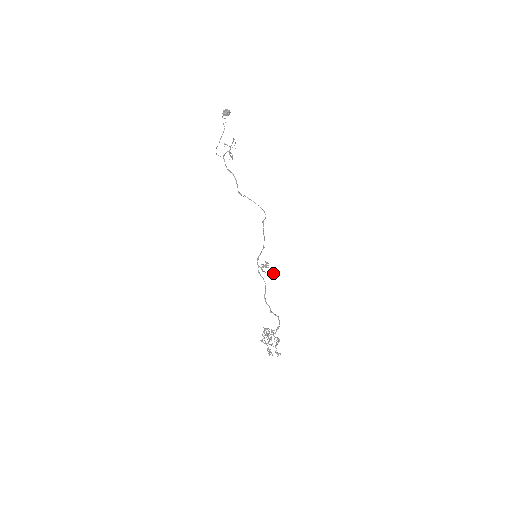
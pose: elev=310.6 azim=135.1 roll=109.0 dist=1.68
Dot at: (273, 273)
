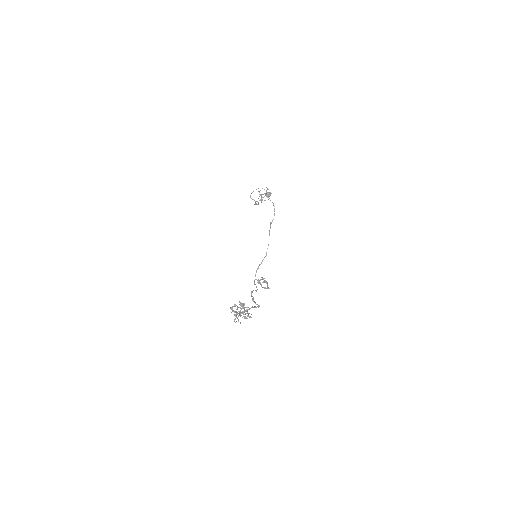
Dot at: occluded
